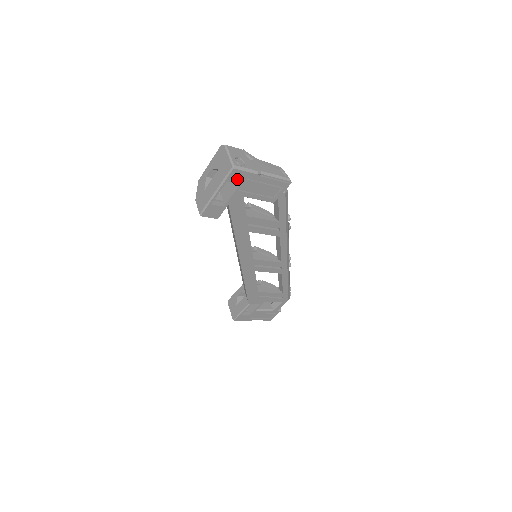
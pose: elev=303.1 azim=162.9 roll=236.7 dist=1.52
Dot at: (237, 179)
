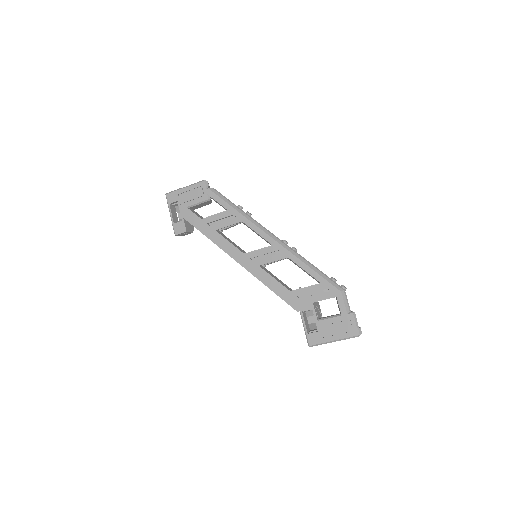
Dot at: (173, 199)
